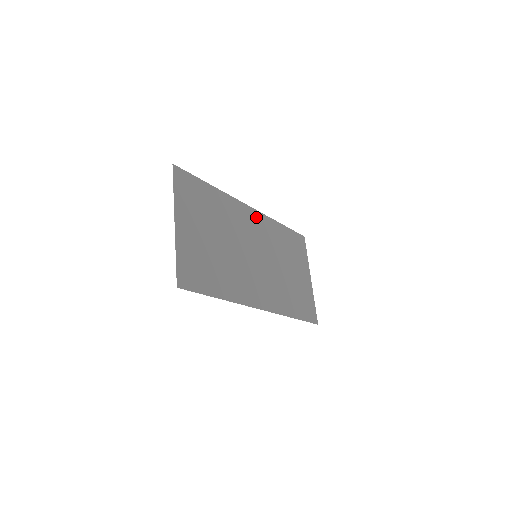
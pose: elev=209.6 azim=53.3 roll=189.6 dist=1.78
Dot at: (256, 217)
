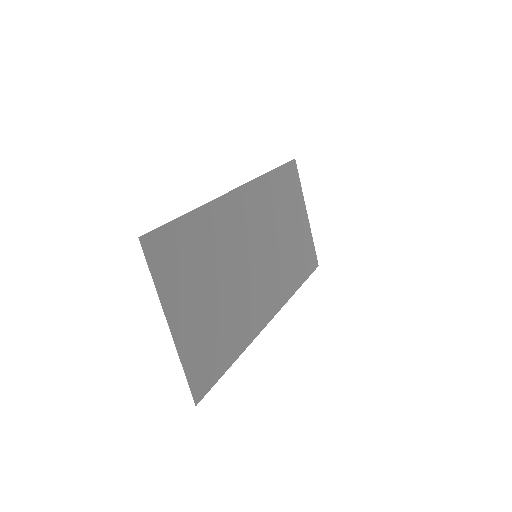
Dot at: (246, 196)
